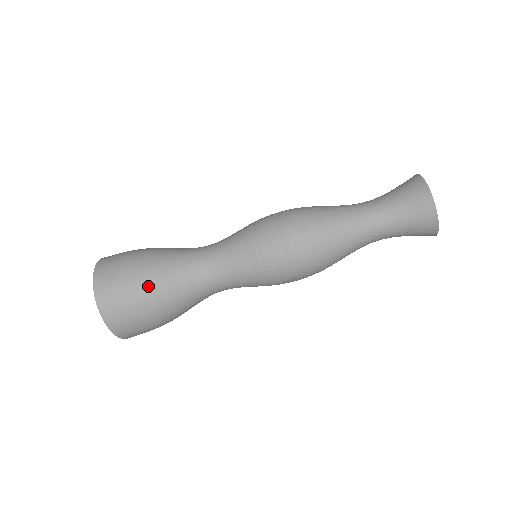
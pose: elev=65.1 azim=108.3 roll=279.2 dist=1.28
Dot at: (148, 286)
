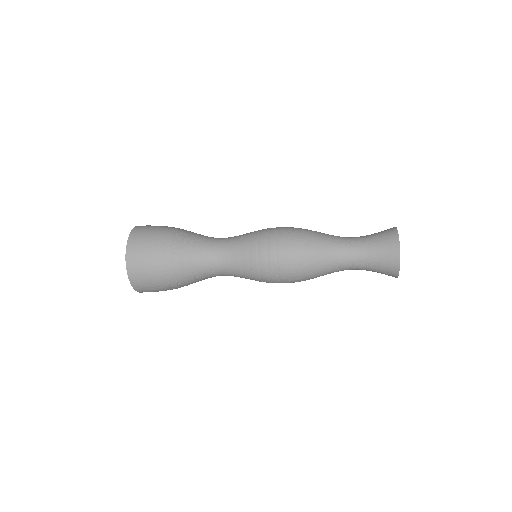
Dot at: (169, 267)
